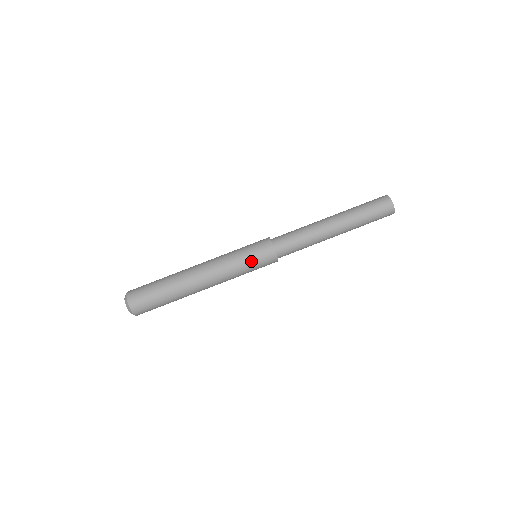
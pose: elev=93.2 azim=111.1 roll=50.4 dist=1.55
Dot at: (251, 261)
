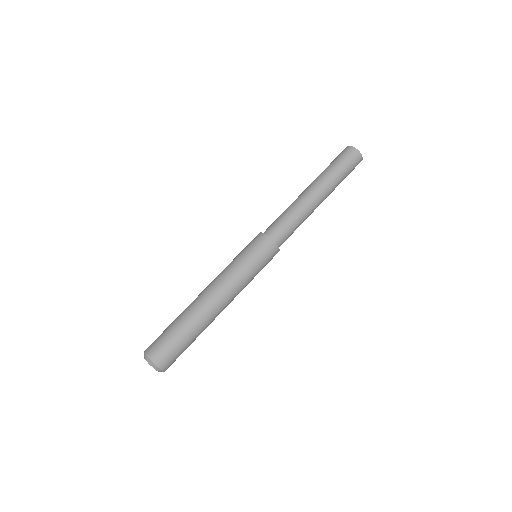
Dot at: (255, 261)
